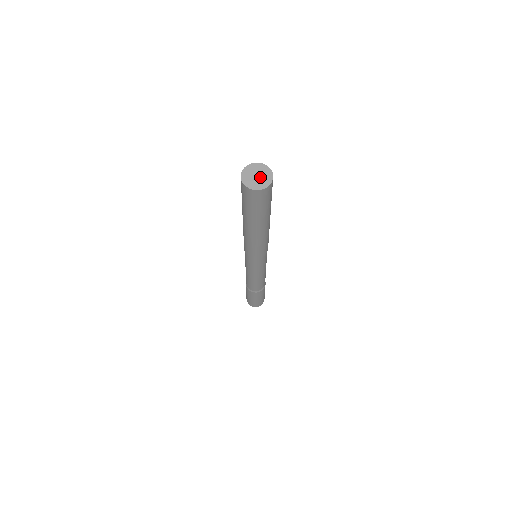
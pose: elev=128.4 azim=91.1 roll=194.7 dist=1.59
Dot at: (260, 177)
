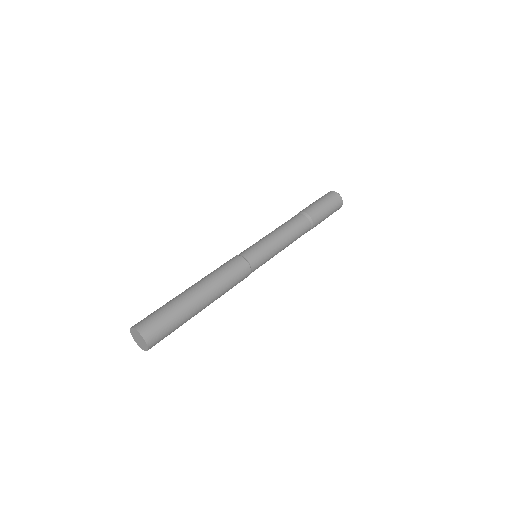
Dot at: (140, 342)
